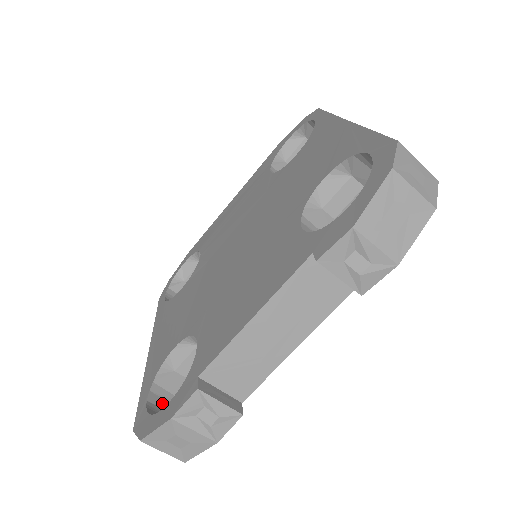
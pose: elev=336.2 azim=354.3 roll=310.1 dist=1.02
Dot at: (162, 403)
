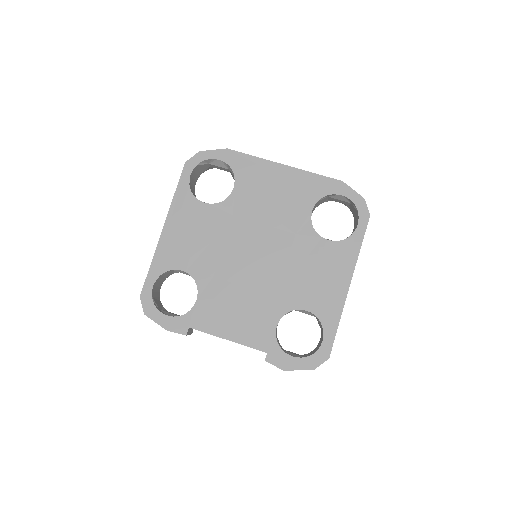
Dot at: (158, 283)
